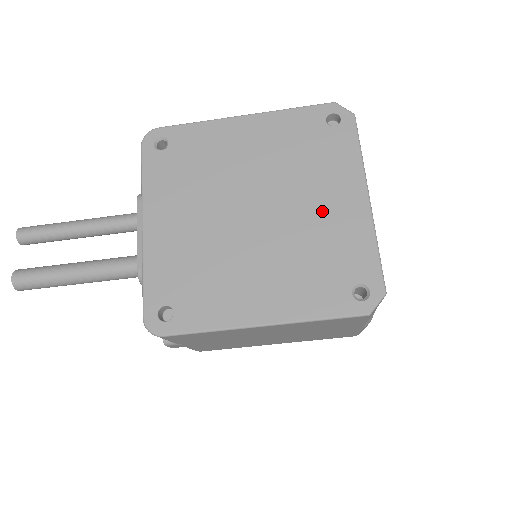
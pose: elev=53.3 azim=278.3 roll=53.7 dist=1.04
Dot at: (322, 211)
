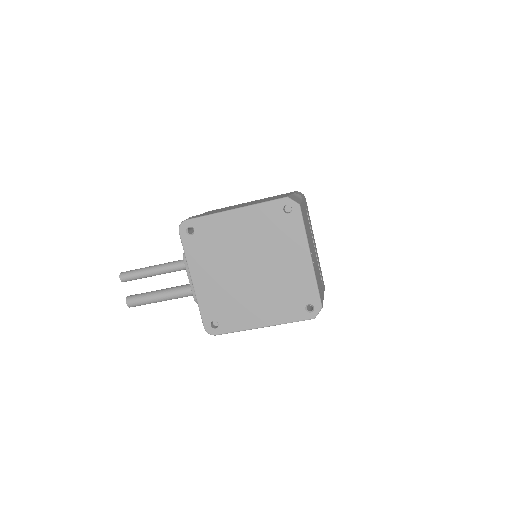
Dot at: (286, 267)
